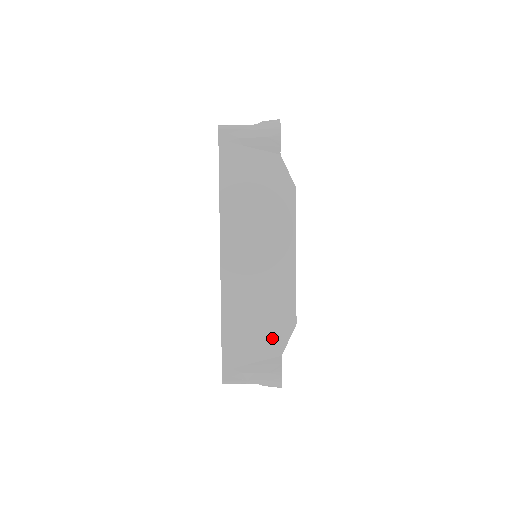
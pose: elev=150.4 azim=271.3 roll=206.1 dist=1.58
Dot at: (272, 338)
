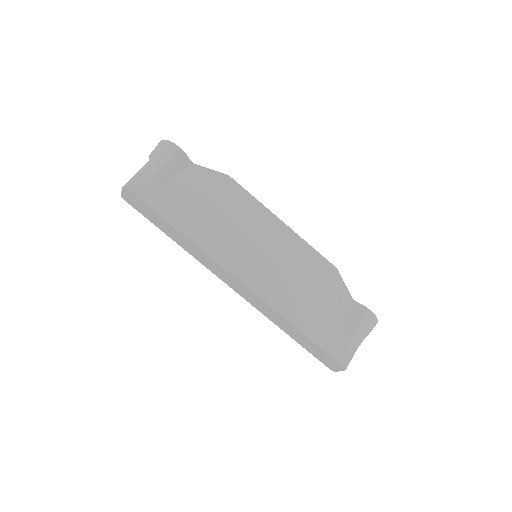
Dot at: (335, 296)
